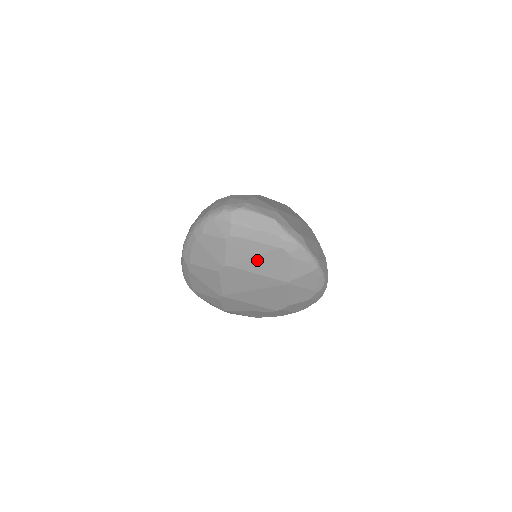
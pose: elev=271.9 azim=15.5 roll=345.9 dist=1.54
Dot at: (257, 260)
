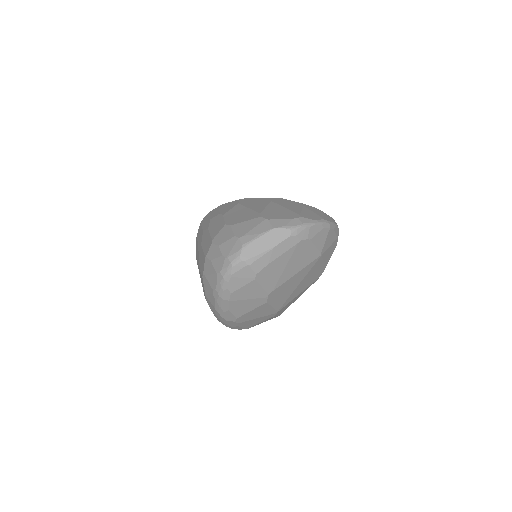
Dot at: (288, 267)
